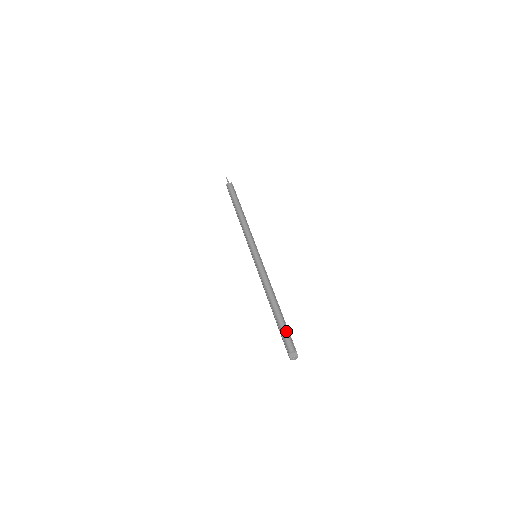
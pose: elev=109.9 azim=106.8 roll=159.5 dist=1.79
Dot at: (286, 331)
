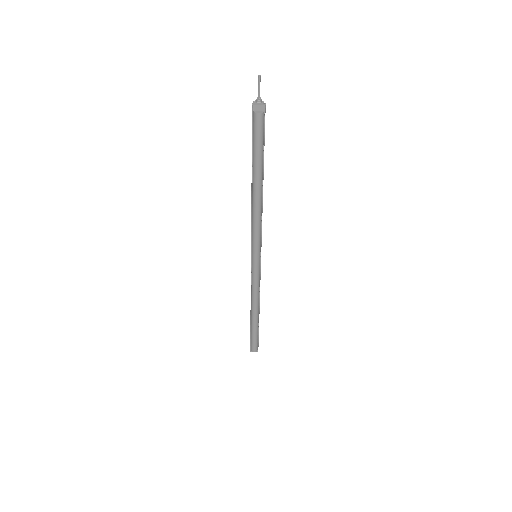
Dot at: (256, 339)
